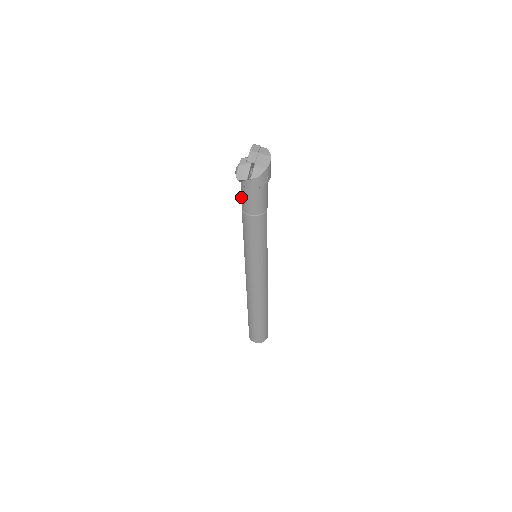
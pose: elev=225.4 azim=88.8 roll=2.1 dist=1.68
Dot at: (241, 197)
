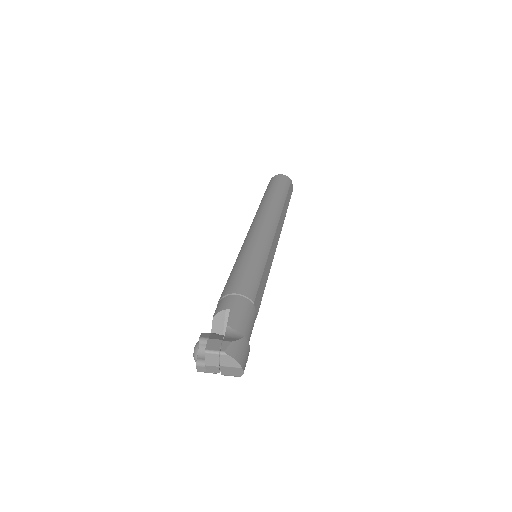
Dot at: occluded
